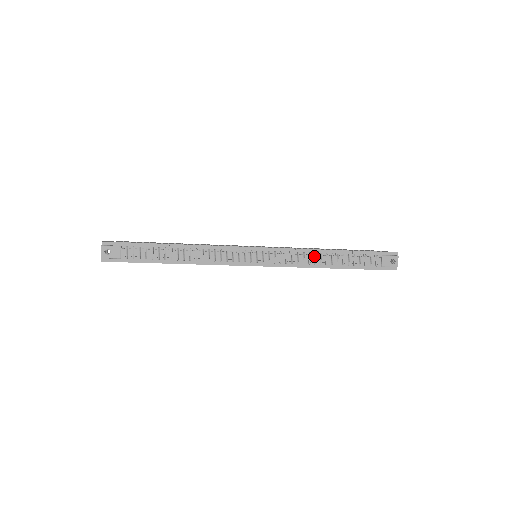
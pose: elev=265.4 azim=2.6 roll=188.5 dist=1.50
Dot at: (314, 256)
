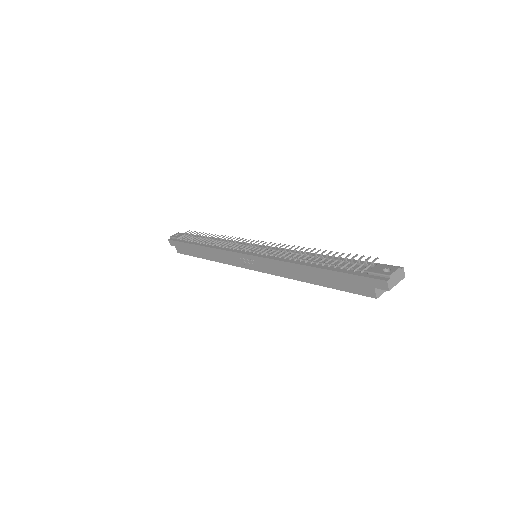
Dot at: (301, 256)
